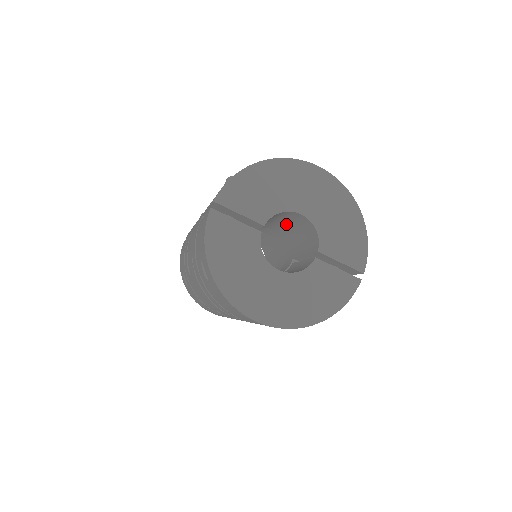
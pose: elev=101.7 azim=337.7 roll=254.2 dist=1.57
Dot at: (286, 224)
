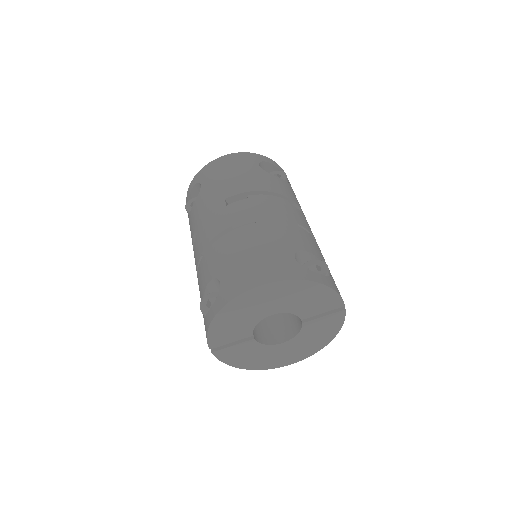
Dot at: occluded
